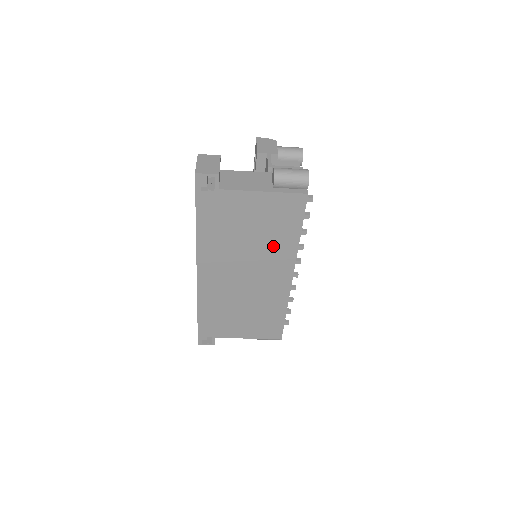
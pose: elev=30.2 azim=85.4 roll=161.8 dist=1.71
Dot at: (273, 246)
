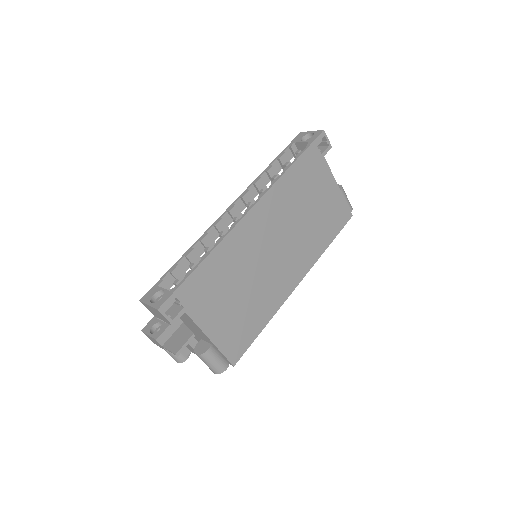
Dot at: (311, 238)
